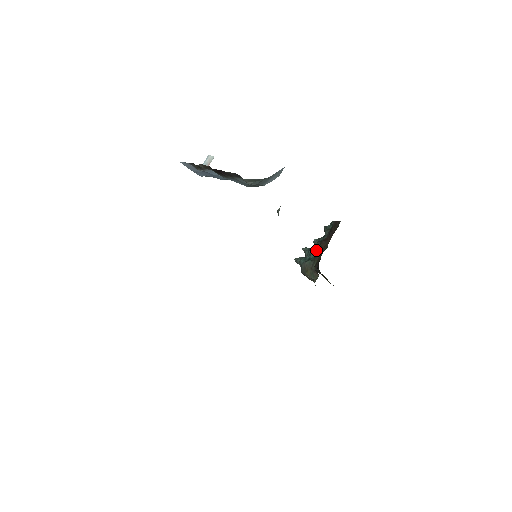
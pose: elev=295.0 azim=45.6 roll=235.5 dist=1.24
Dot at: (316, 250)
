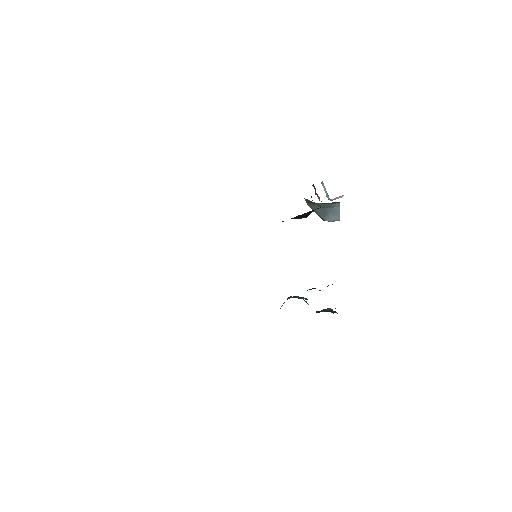
Dot at: occluded
